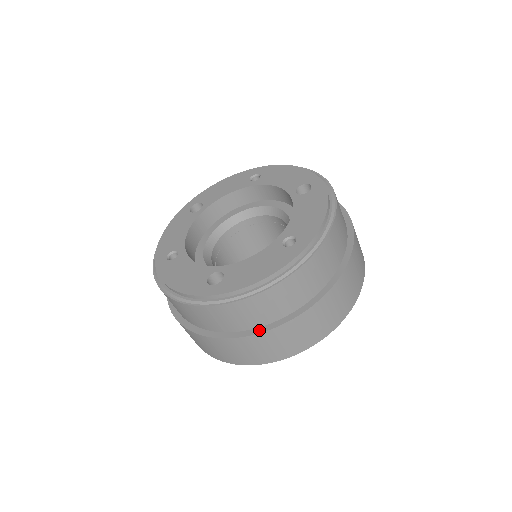
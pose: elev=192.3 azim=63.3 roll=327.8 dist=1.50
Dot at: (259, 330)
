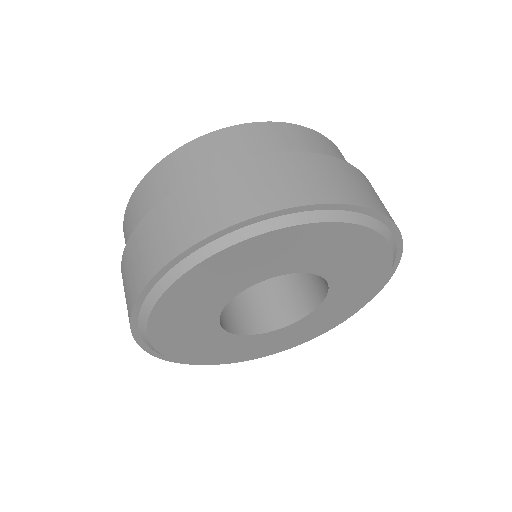
Dot at: (215, 172)
